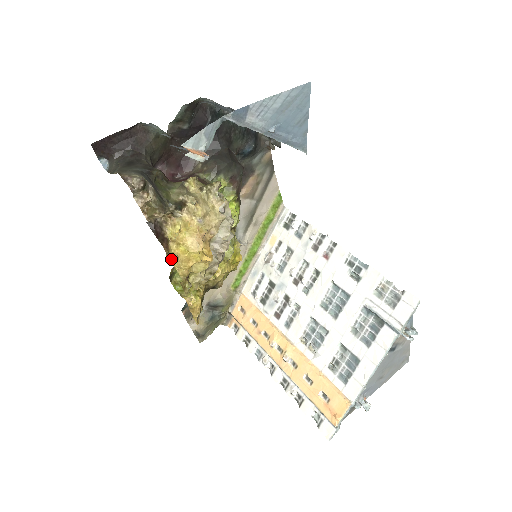
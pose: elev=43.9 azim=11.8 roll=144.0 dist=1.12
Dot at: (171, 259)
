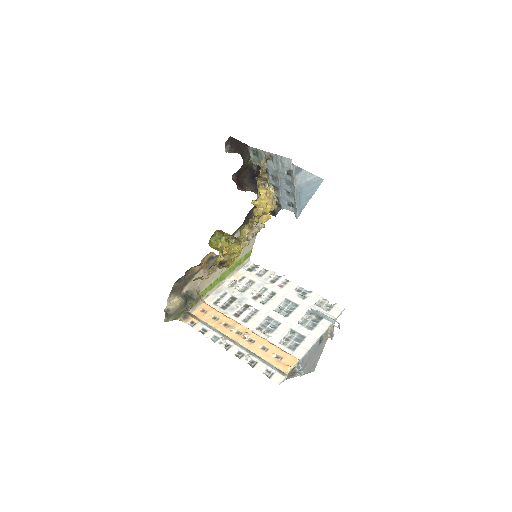
Dot at: (254, 204)
